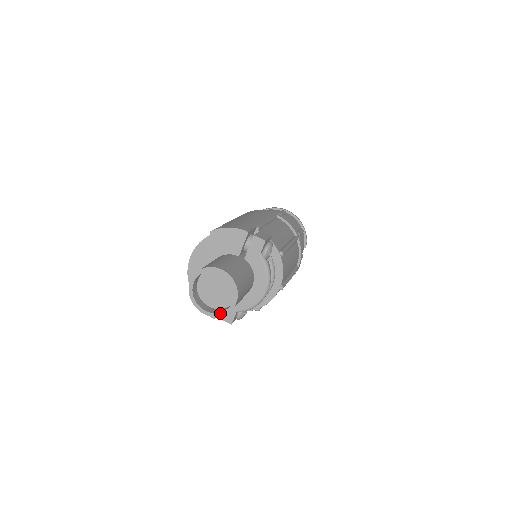
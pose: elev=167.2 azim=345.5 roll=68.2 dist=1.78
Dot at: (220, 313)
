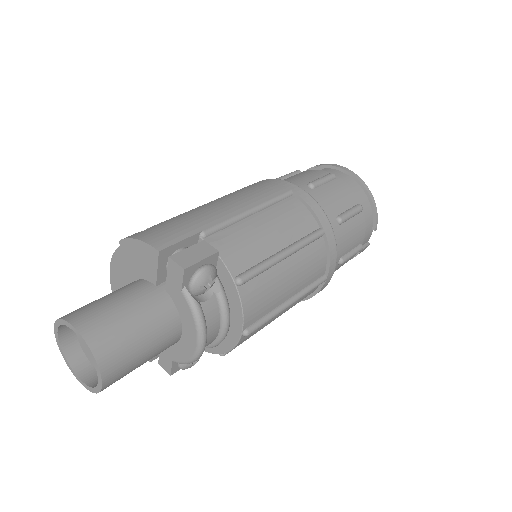
Dot at: (92, 388)
